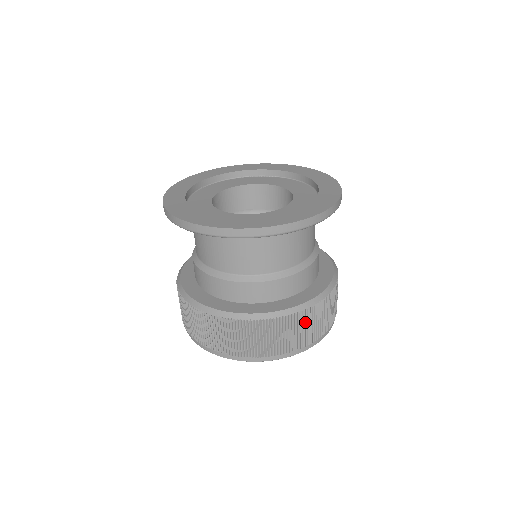
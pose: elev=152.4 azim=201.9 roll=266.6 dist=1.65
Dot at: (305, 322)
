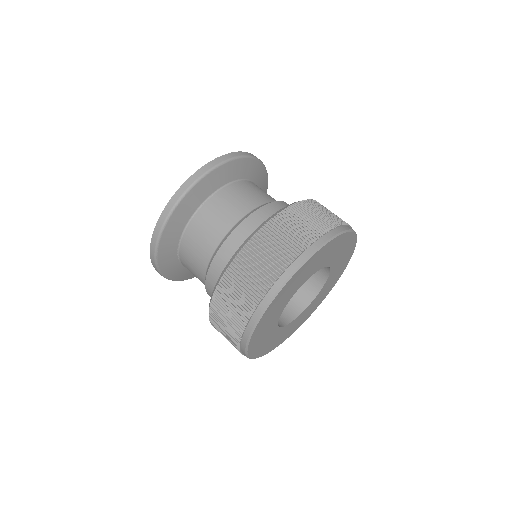
Dot at: (239, 277)
